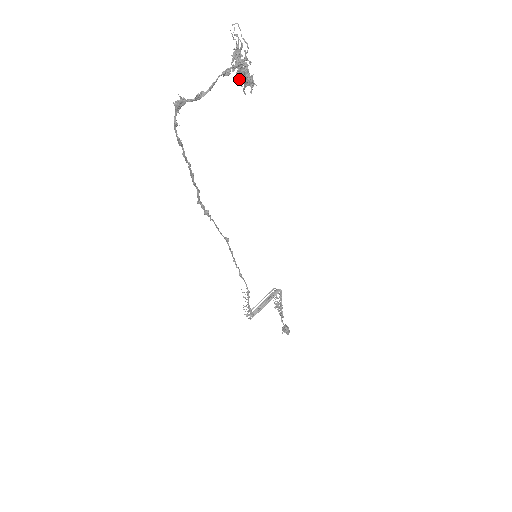
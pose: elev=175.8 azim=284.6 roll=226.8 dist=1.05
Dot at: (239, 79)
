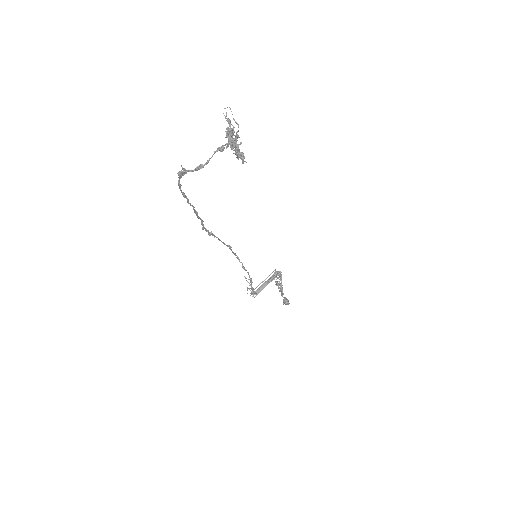
Dot at: occluded
